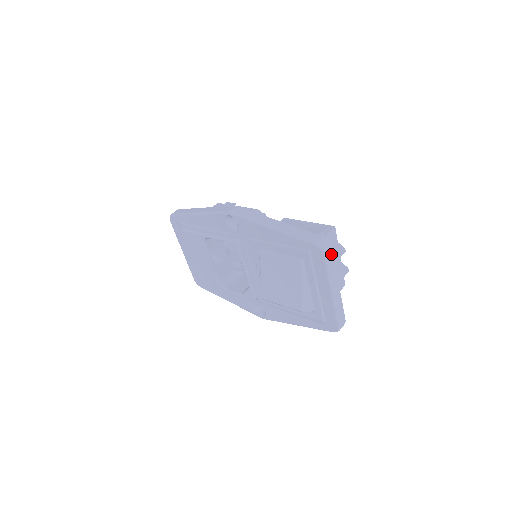
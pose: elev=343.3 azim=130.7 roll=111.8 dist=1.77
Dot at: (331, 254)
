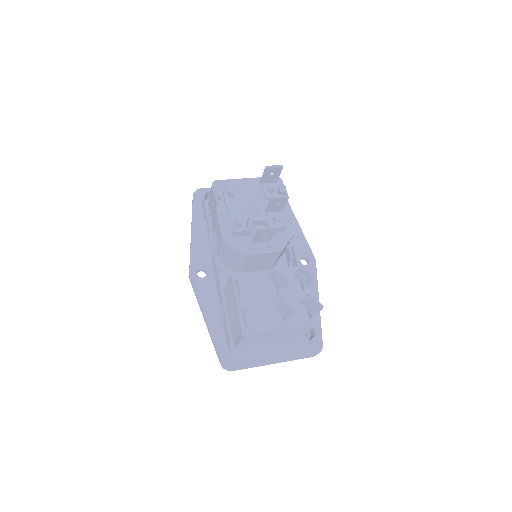
Dot at: (238, 369)
